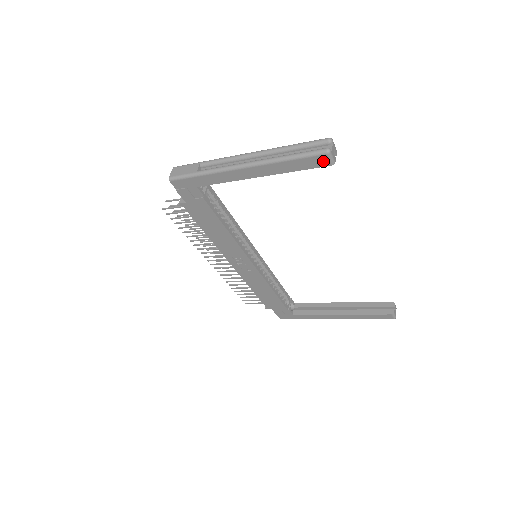
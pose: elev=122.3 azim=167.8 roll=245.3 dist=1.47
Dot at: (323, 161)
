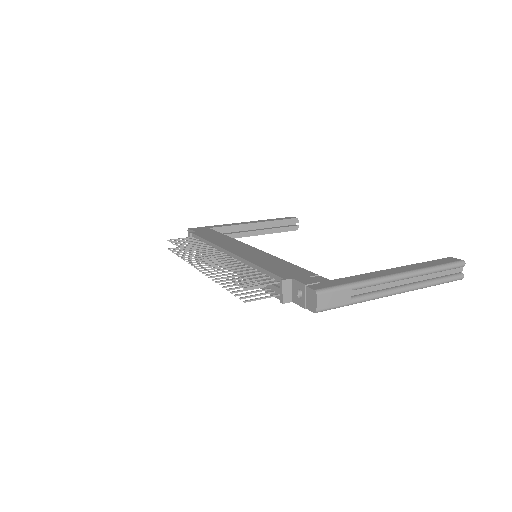
Dot at: occluded
